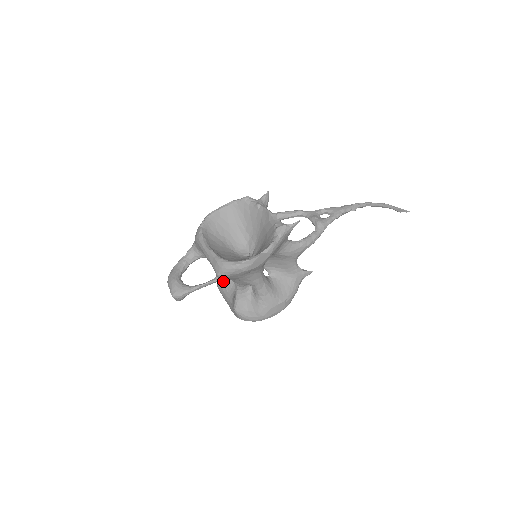
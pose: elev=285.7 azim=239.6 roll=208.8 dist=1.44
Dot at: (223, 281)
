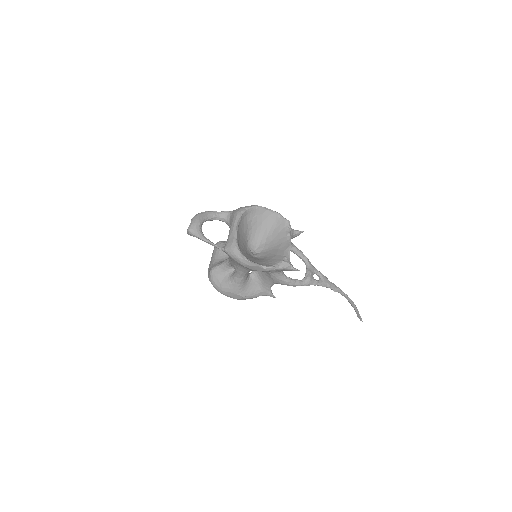
Dot at: occluded
